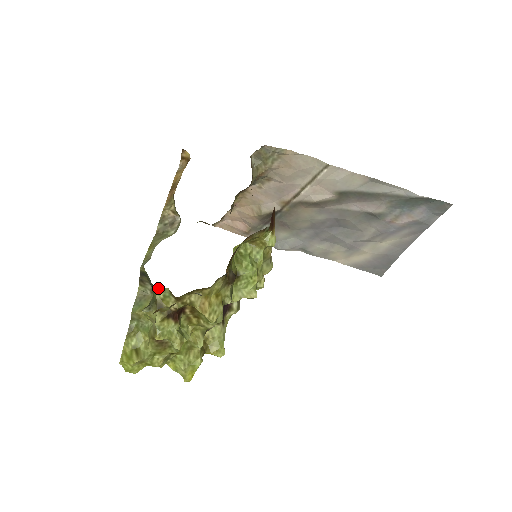
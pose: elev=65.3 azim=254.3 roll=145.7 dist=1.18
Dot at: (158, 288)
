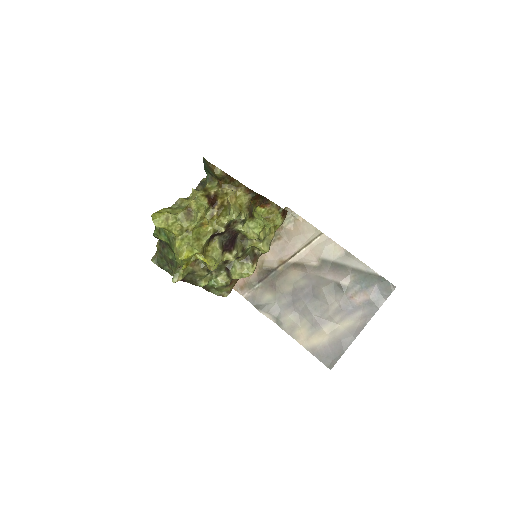
Dot at: (211, 182)
